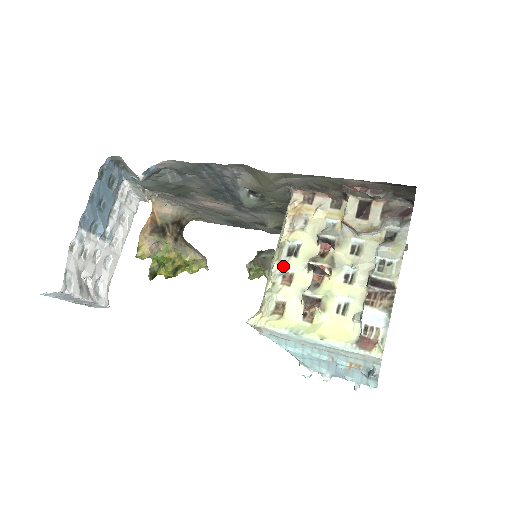
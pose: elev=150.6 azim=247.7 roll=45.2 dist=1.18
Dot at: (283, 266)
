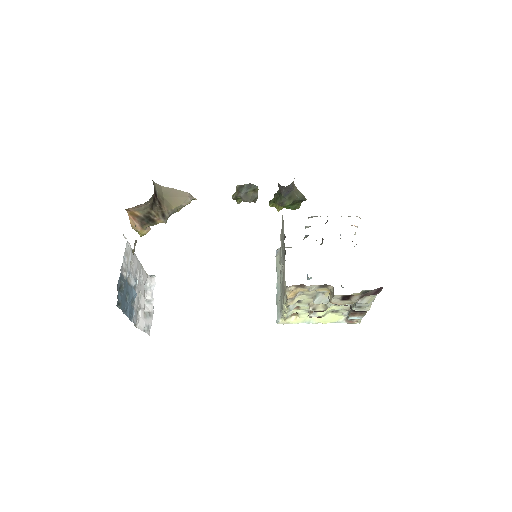
Dot at: (292, 309)
